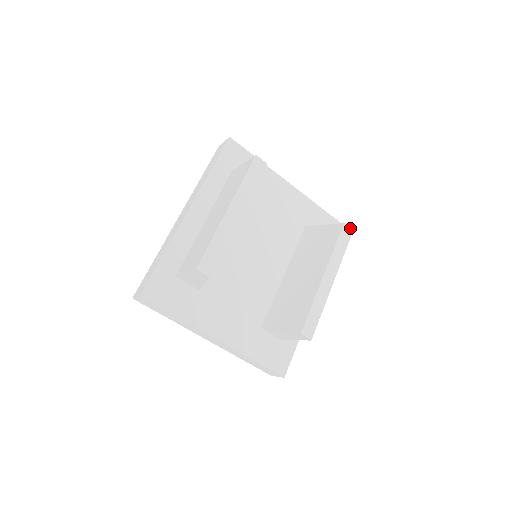
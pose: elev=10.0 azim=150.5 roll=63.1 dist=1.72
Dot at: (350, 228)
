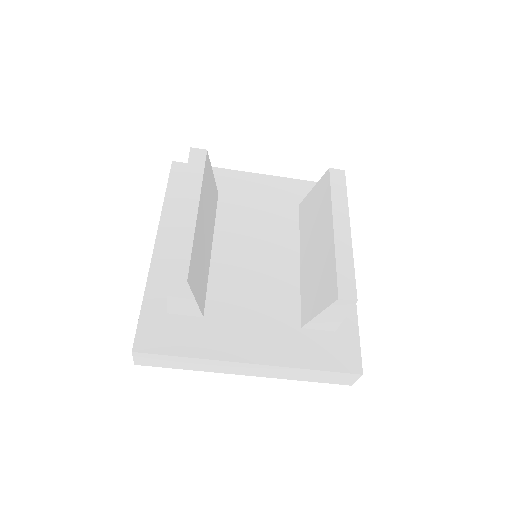
Dot at: (339, 170)
